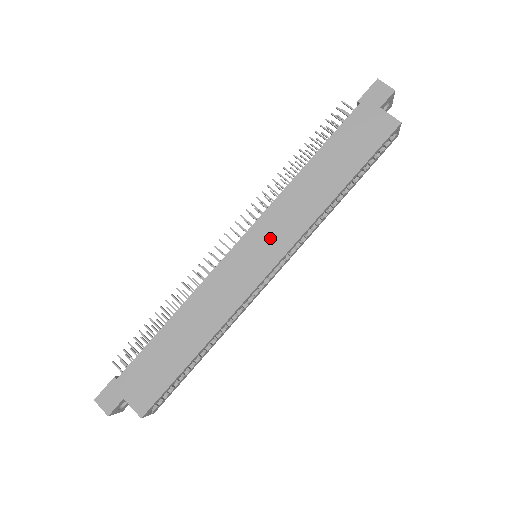
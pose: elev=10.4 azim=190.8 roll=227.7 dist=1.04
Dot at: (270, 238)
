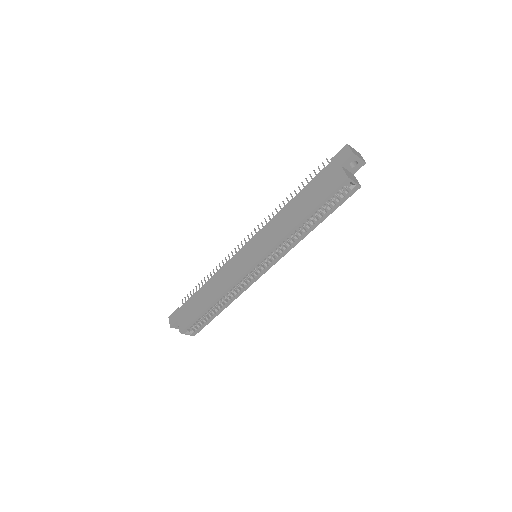
Dot at: (259, 245)
